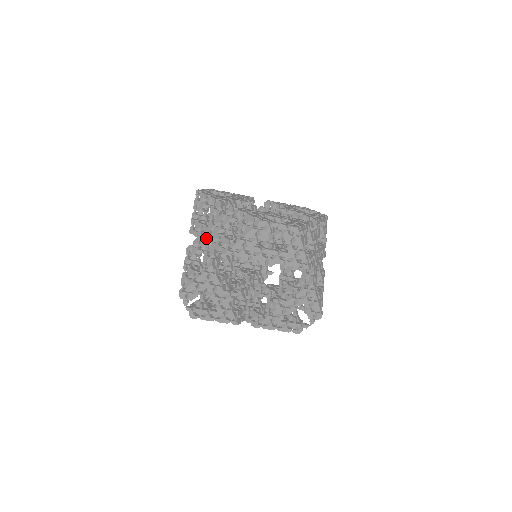
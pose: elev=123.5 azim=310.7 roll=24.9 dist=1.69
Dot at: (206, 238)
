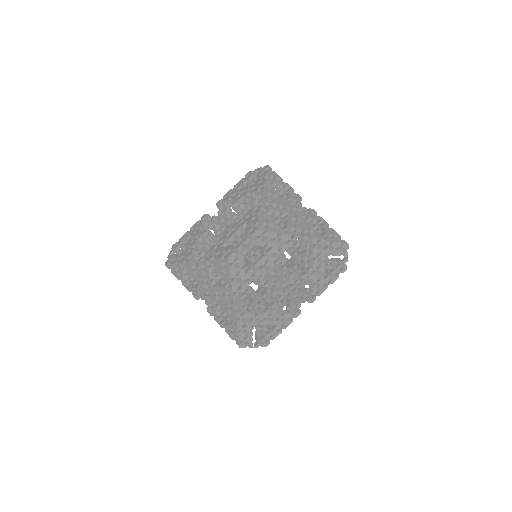
Dot at: occluded
